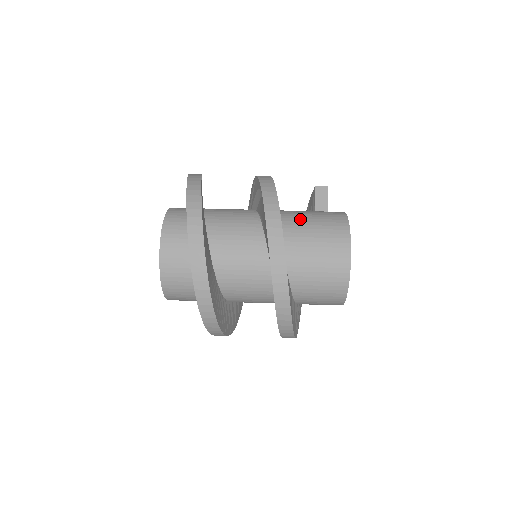
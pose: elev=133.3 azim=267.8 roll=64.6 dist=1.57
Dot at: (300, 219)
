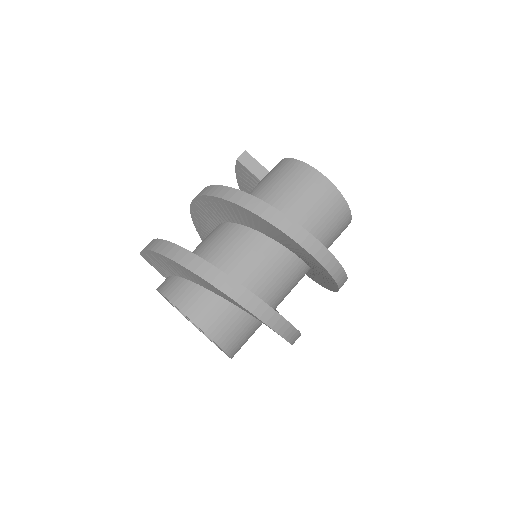
Dot at: (271, 196)
